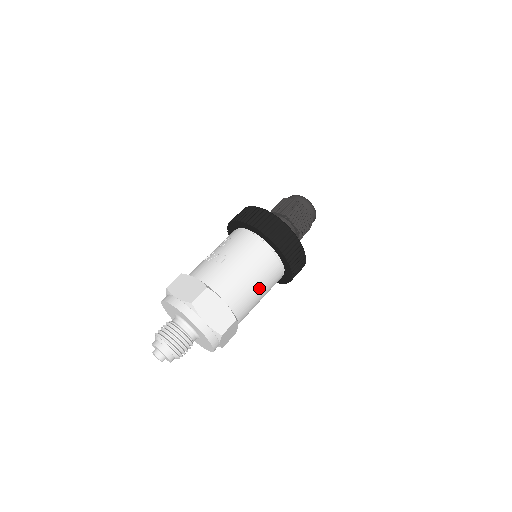
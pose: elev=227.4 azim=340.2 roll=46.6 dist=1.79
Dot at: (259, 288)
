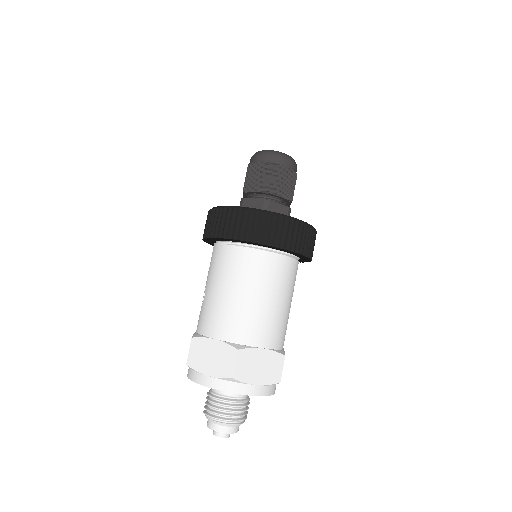
Dot at: (249, 294)
